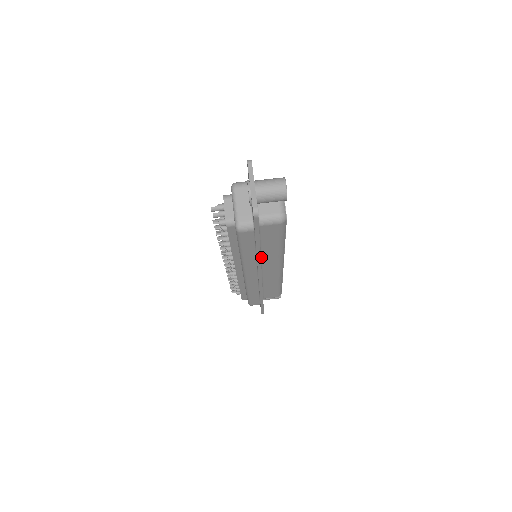
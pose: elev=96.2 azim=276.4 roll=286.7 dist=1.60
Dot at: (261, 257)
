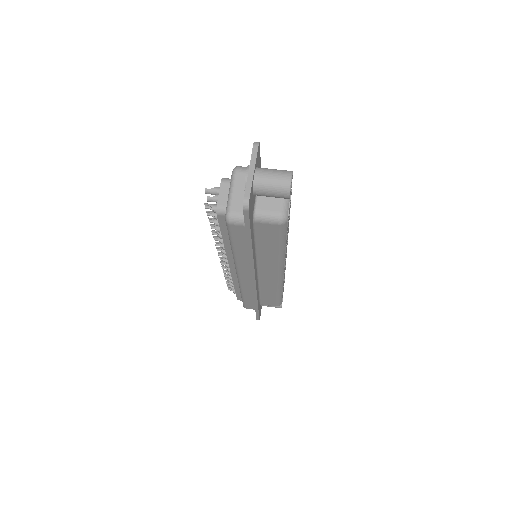
Dot at: (257, 258)
